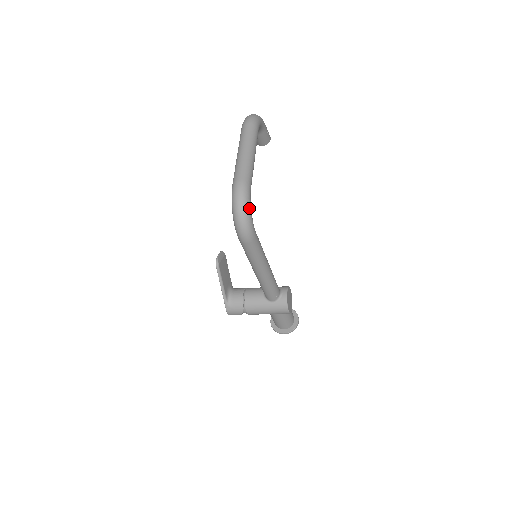
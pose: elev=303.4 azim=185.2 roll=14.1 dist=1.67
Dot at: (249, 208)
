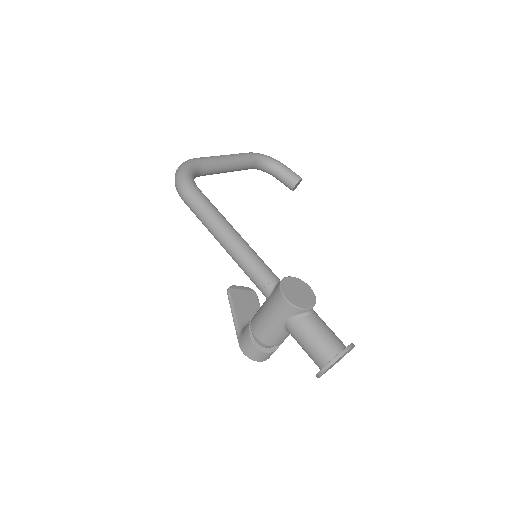
Dot at: (185, 167)
